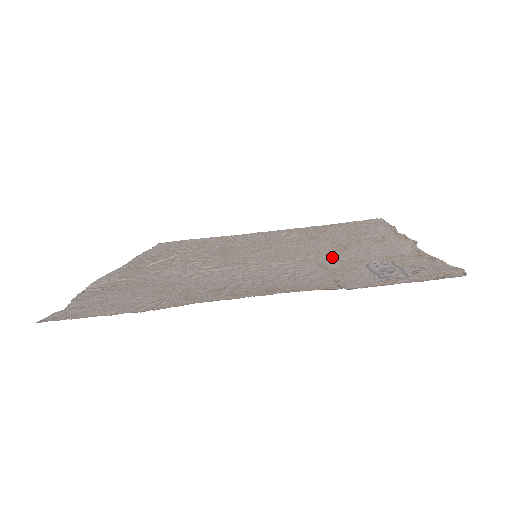
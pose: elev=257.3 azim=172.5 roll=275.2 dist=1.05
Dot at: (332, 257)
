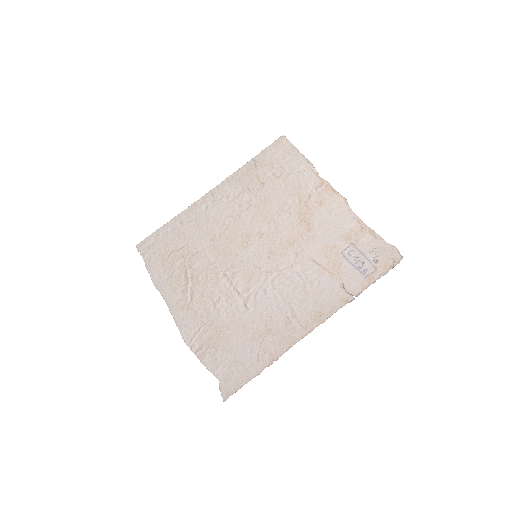
Dot at: (312, 245)
